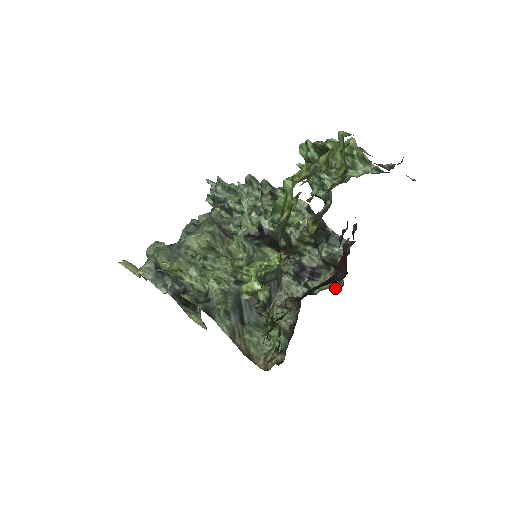
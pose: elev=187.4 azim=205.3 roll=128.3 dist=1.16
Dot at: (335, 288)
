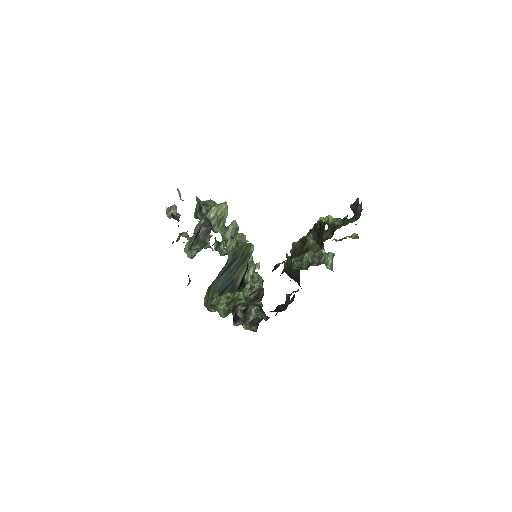
Dot at: occluded
